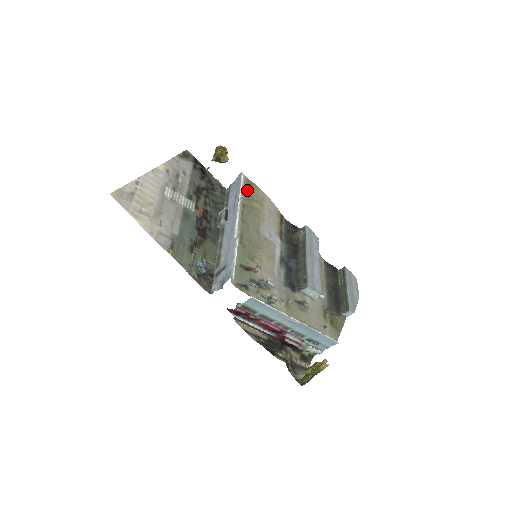
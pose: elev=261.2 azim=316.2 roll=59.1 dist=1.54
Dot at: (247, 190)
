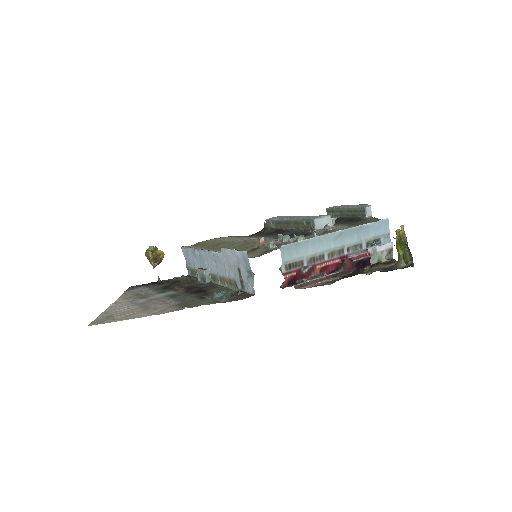
Dot at: (198, 246)
